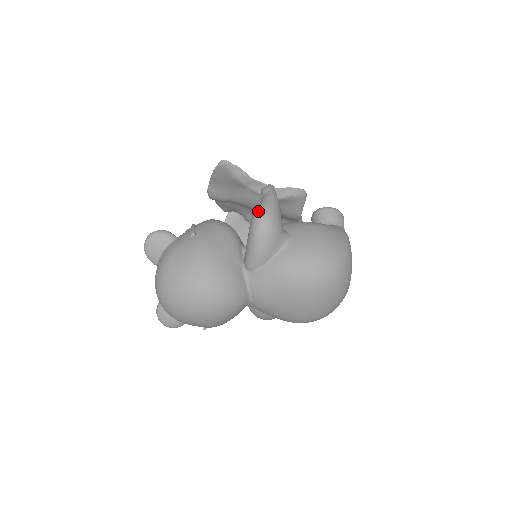
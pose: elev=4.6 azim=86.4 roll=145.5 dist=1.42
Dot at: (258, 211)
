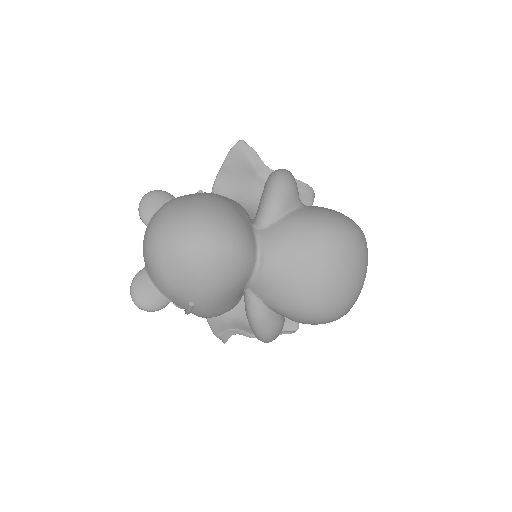
Dot at: (276, 170)
